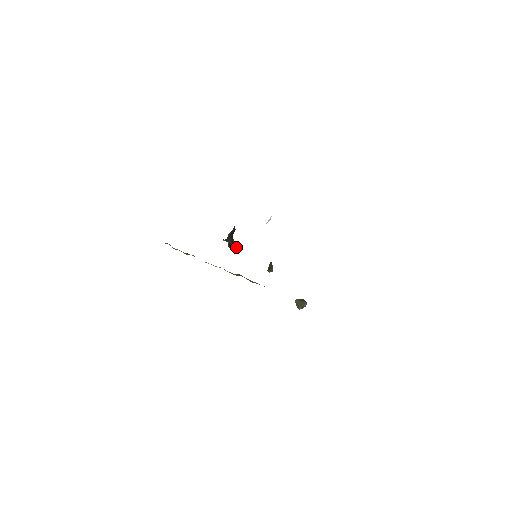
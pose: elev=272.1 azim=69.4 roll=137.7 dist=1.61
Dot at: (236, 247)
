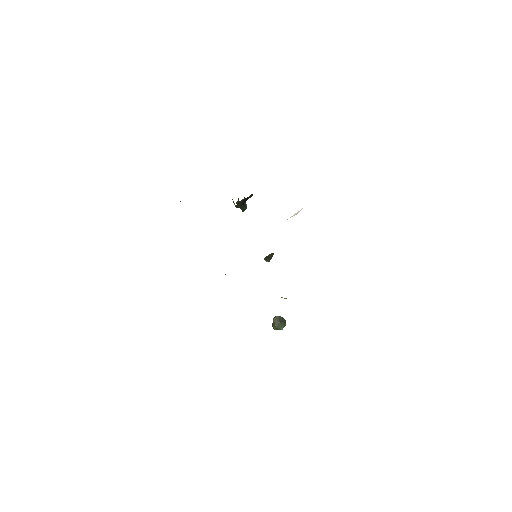
Dot at: (245, 208)
